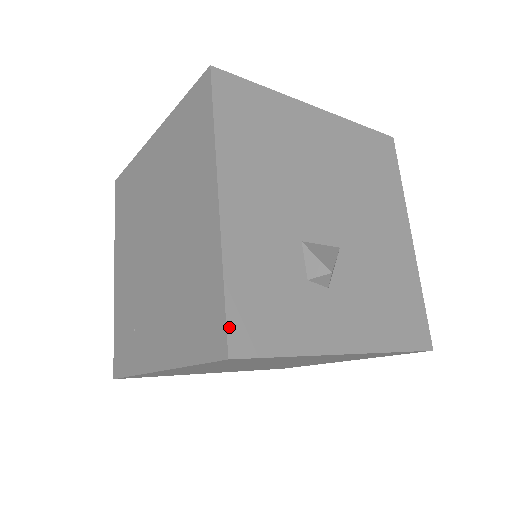
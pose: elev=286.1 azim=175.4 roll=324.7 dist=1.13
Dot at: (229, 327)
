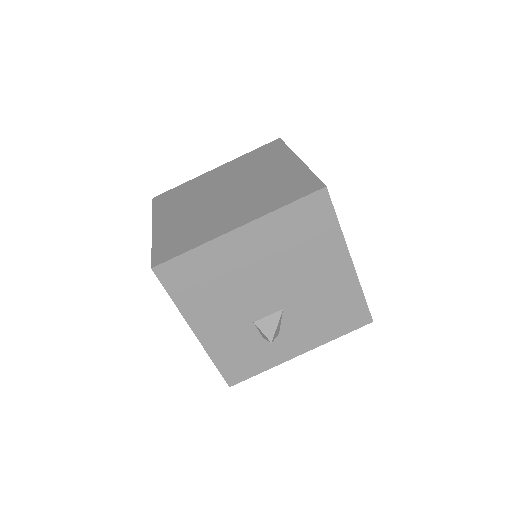
Dot at: (225, 378)
